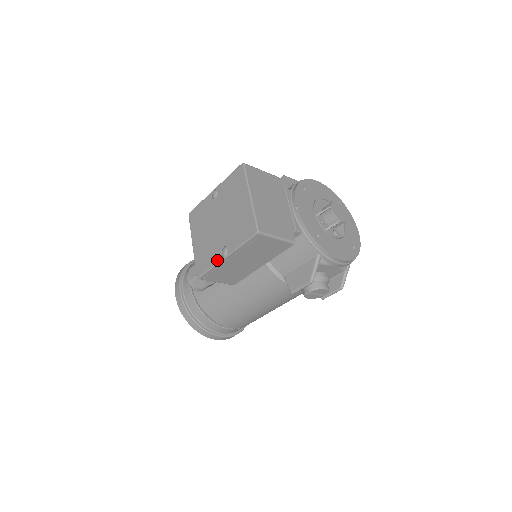
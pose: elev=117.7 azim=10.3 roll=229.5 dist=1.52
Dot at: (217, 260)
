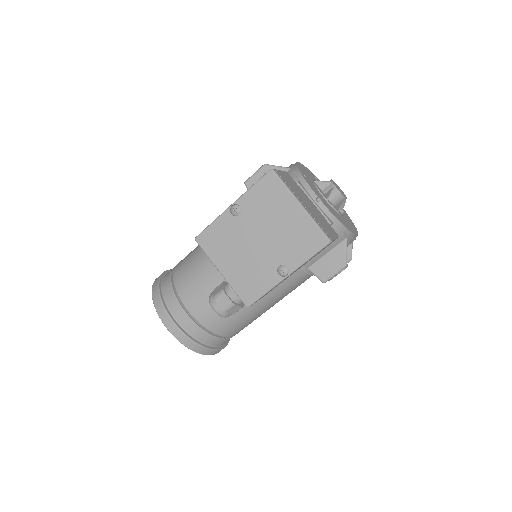
Dot at: (275, 282)
